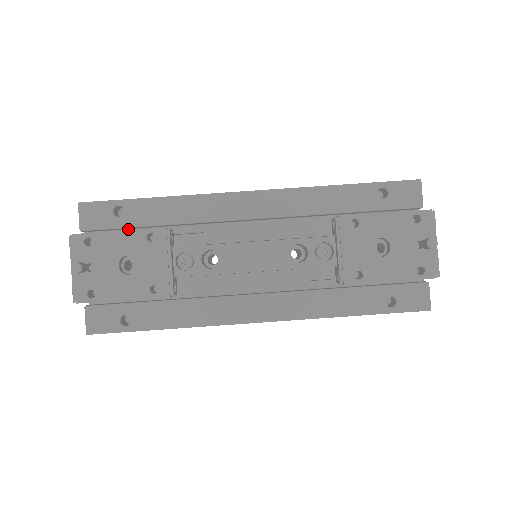
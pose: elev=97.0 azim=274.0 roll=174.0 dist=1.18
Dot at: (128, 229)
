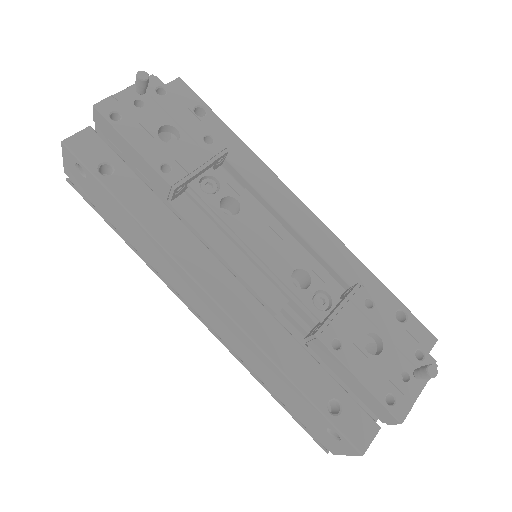
Dot at: occluded
